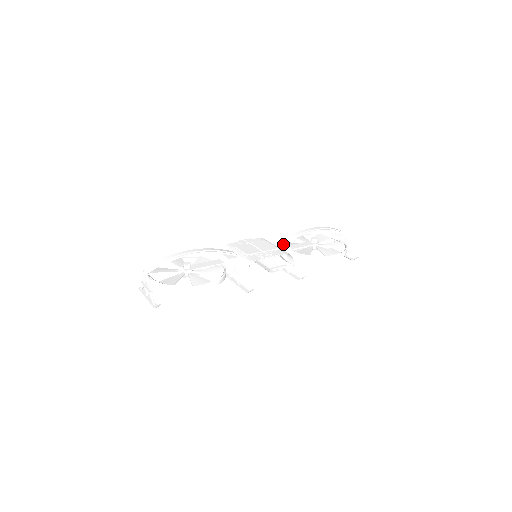
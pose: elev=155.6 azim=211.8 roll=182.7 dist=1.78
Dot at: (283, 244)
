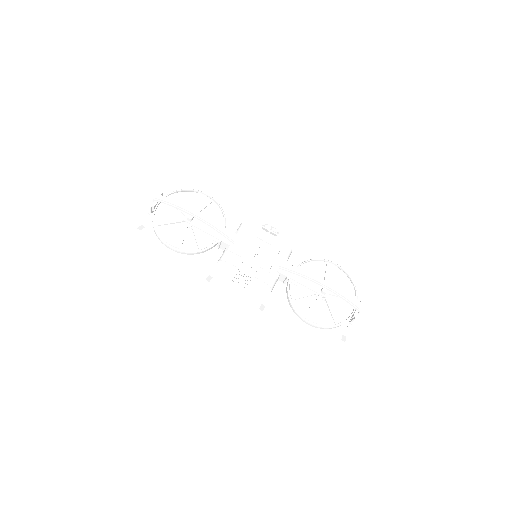
Dot at: (285, 270)
